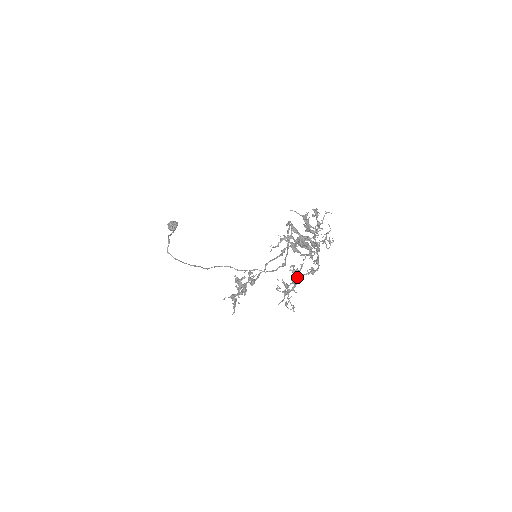
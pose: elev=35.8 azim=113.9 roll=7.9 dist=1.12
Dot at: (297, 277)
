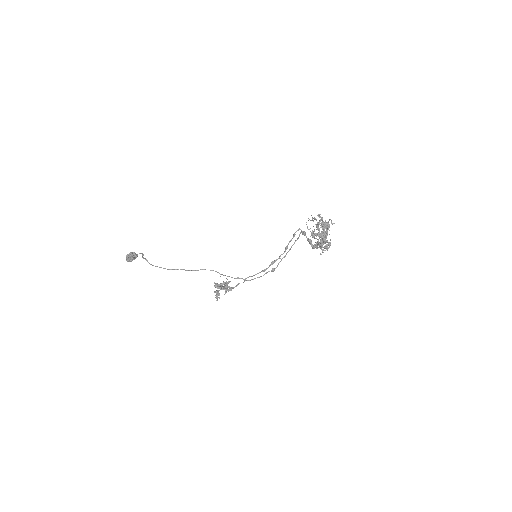
Dot at: occluded
